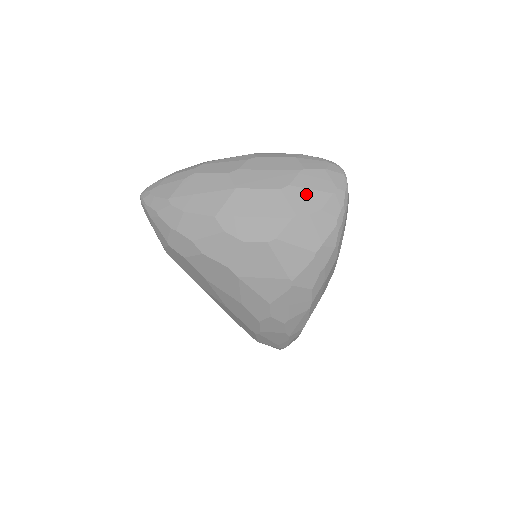
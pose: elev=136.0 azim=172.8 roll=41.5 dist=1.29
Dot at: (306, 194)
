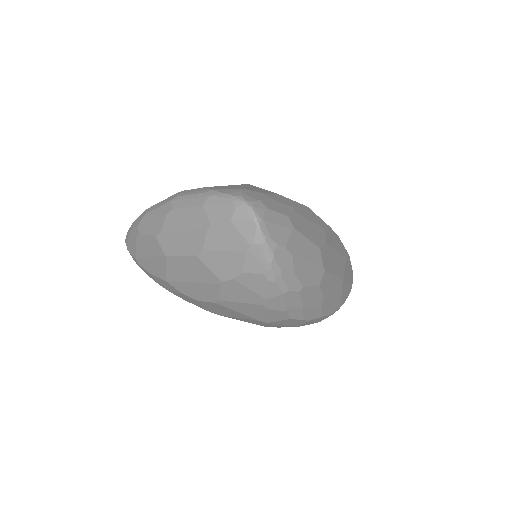
Dot at: (221, 257)
